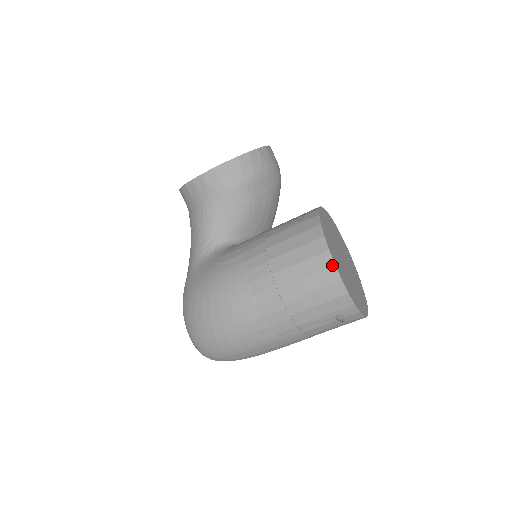
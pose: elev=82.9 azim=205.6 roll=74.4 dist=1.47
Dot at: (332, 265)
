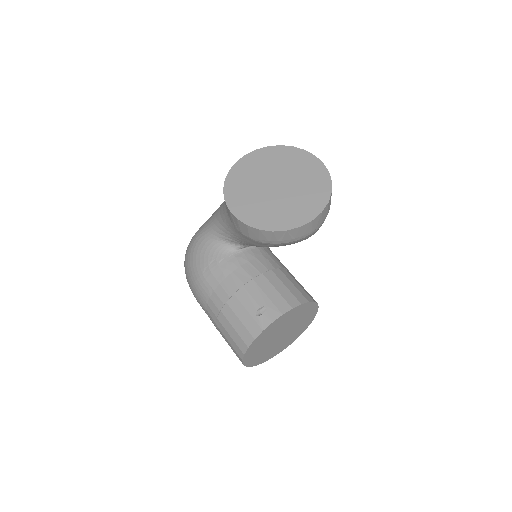
Dot at: (241, 359)
